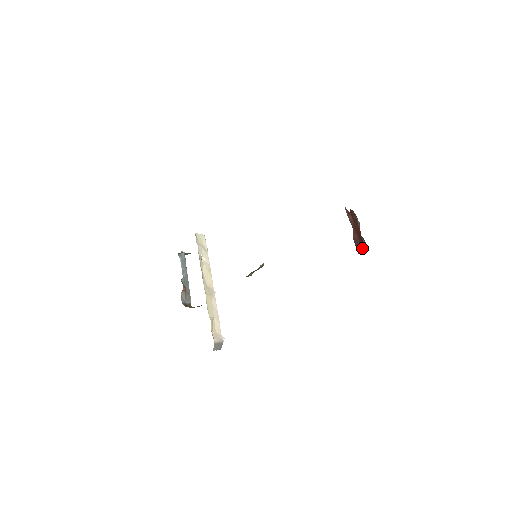
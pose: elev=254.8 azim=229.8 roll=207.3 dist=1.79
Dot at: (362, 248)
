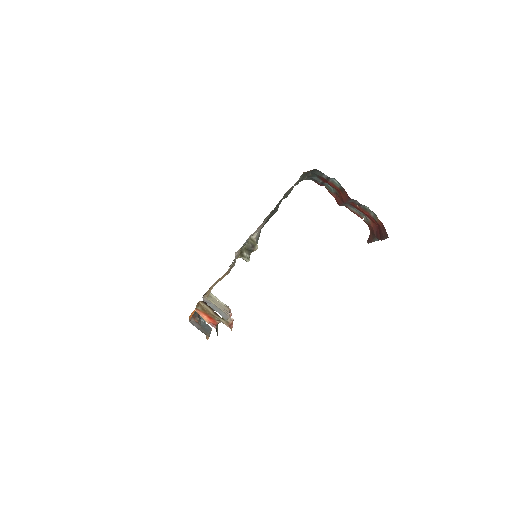
Dot at: (383, 227)
